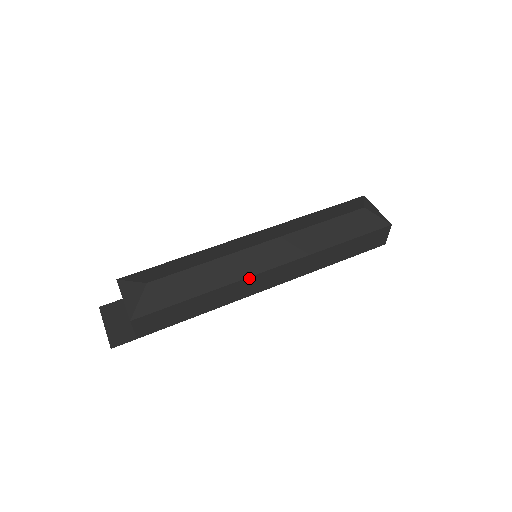
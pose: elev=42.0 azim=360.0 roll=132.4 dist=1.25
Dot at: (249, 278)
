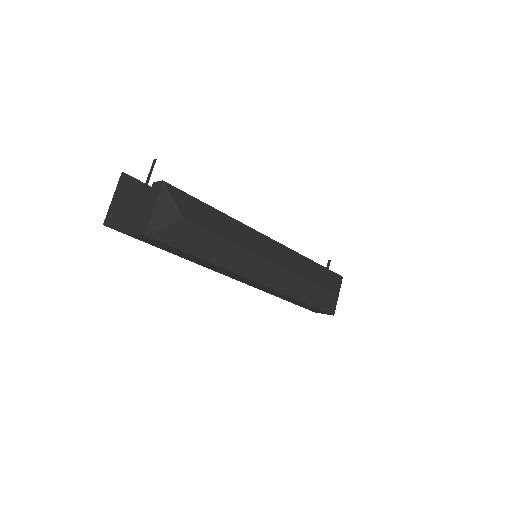
Dot at: (240, 275)
